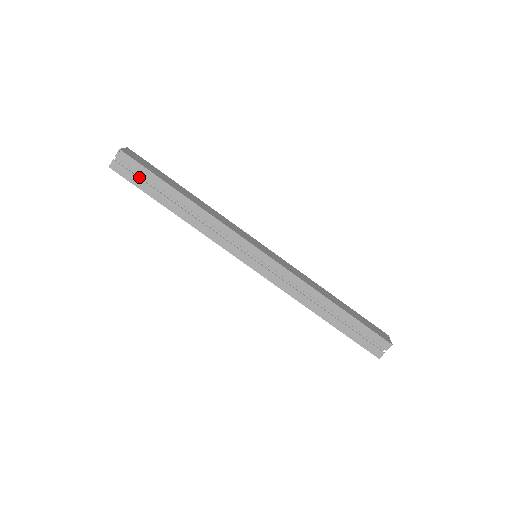
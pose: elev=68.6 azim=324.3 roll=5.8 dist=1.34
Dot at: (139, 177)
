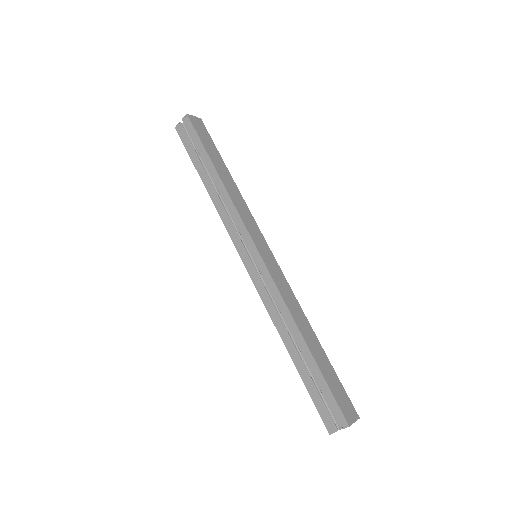
Dot at: (192, 143)
